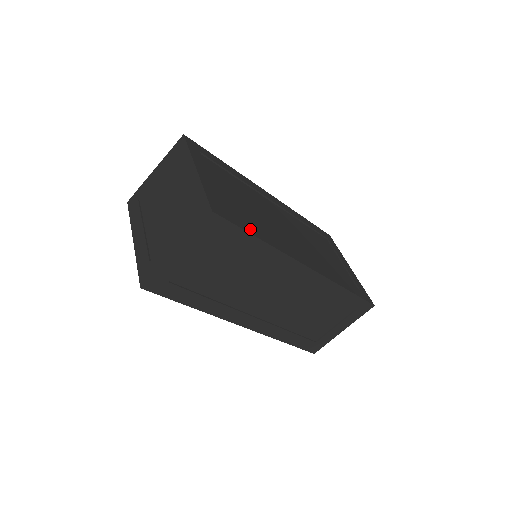
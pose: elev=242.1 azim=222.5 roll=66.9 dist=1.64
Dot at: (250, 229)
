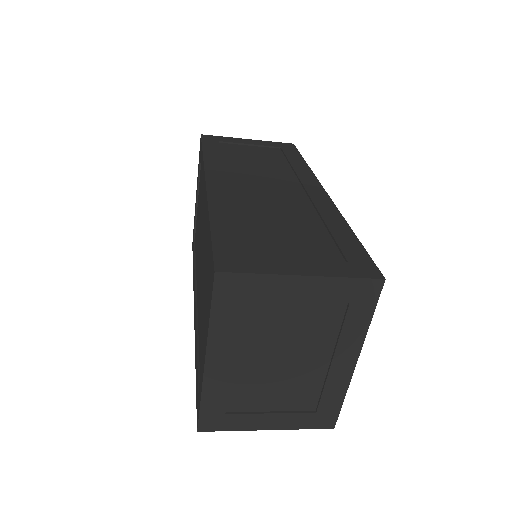
Dot at: occluded
